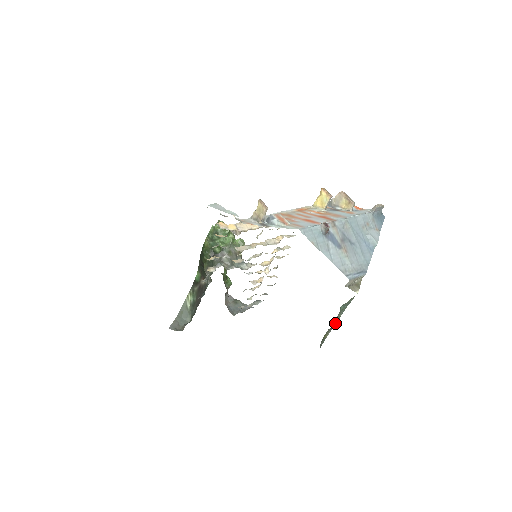
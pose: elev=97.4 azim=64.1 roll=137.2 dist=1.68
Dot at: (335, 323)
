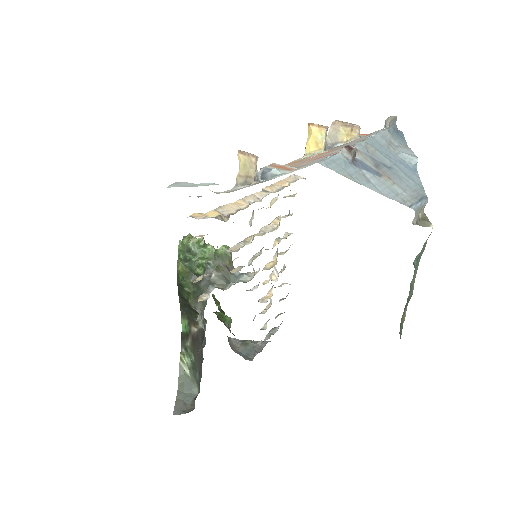
Dot at: (411, 292)
